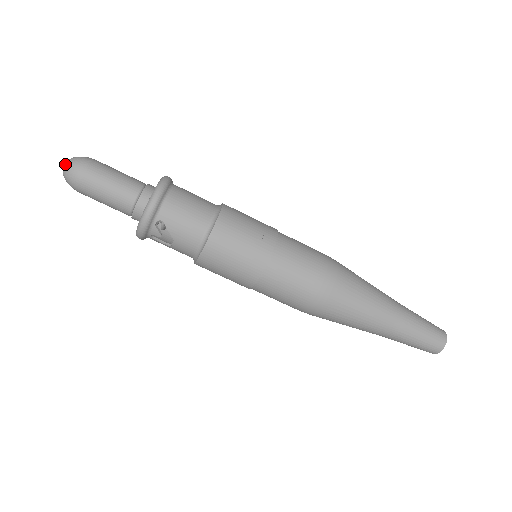
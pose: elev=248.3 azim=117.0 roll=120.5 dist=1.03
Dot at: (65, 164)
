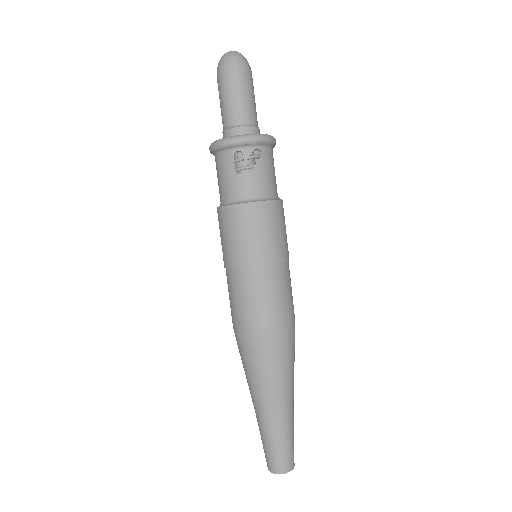
Dot at: occluded
